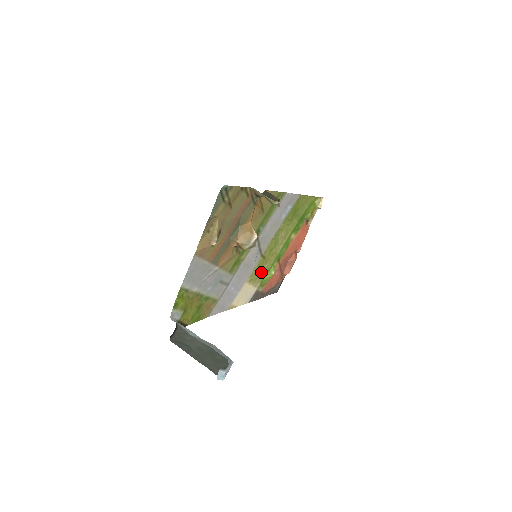
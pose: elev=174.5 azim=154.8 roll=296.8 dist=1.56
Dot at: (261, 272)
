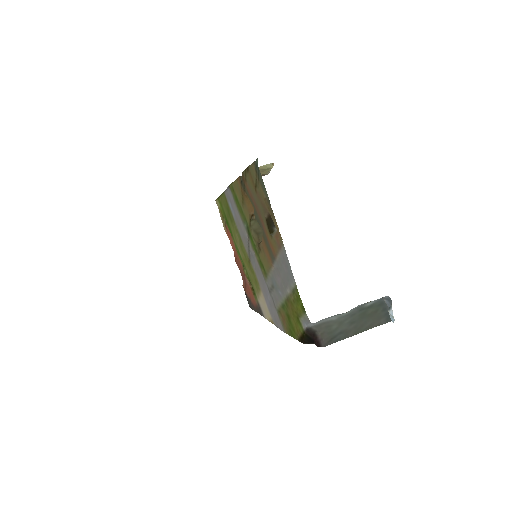
Dot at: (253, 280)
